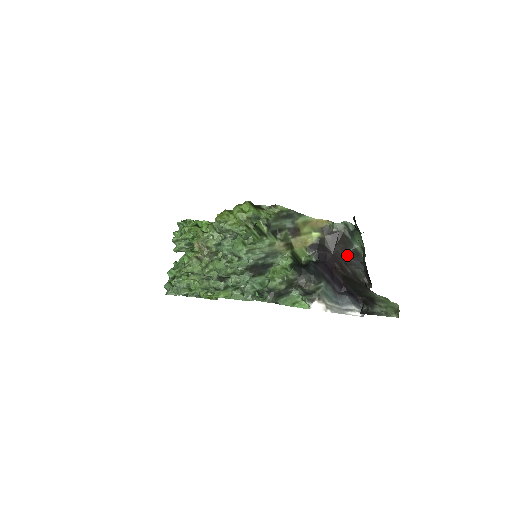
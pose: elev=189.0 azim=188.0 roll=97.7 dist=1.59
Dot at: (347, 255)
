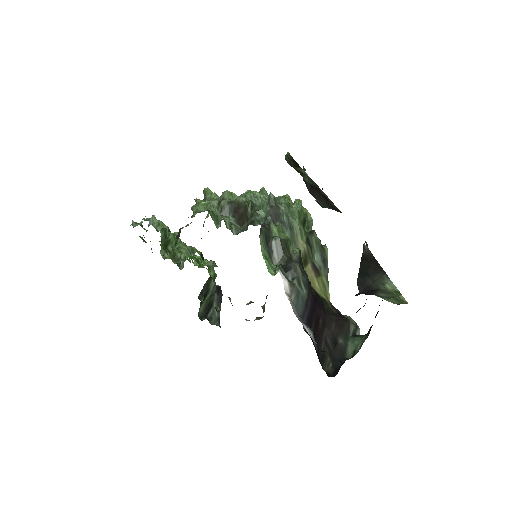
Dot at: (334, 337)
